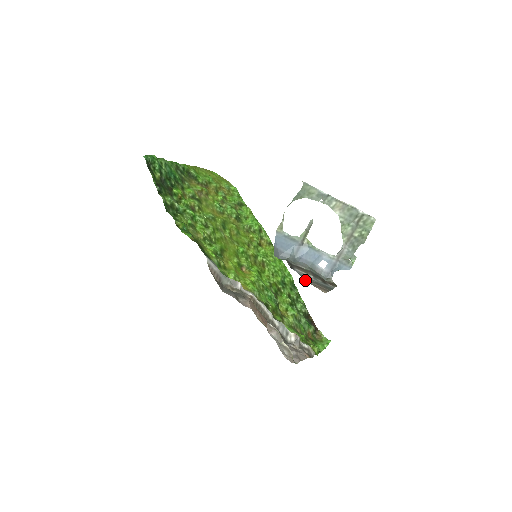
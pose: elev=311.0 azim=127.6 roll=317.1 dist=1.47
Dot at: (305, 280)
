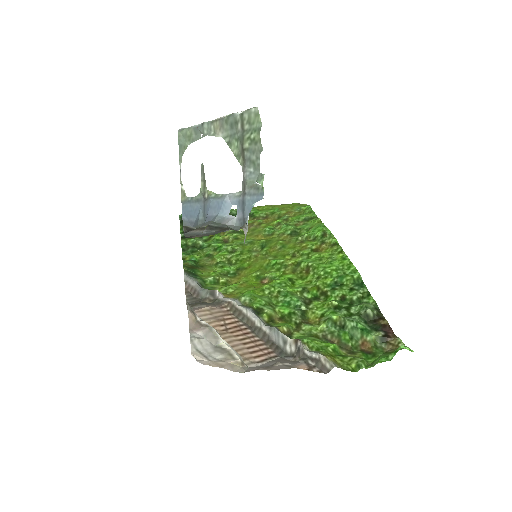
Dot at: (185, 237)
